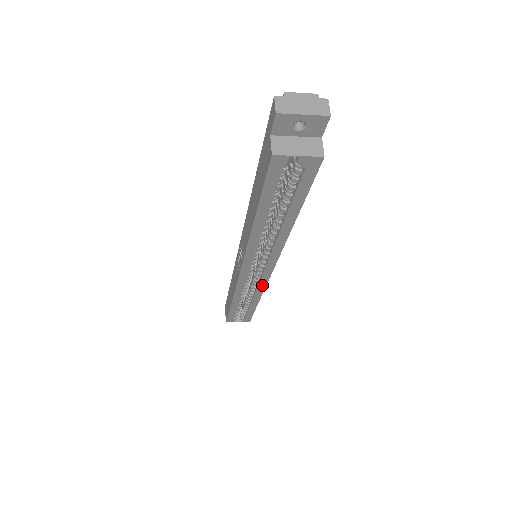
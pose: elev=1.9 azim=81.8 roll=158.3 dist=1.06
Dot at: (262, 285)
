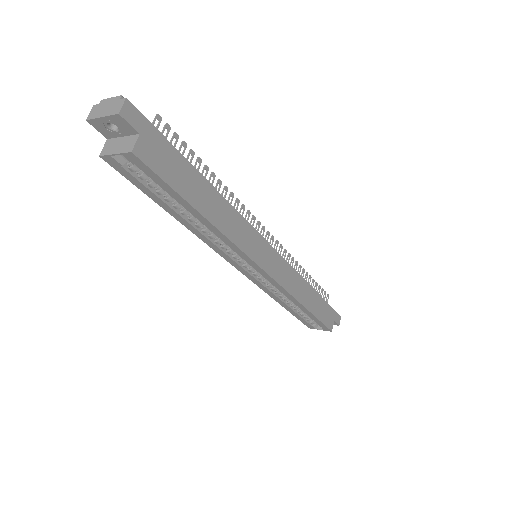
Dot at: (280, 287)
